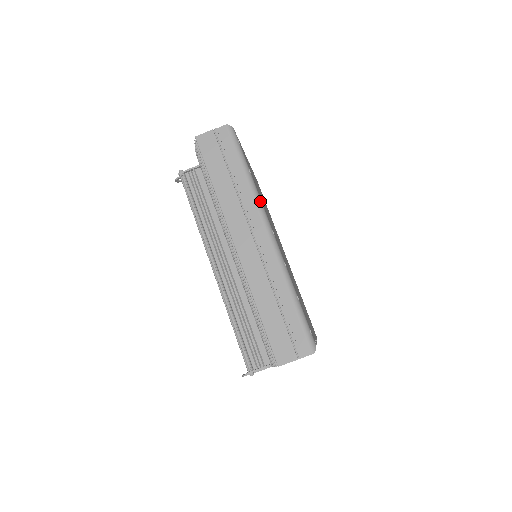
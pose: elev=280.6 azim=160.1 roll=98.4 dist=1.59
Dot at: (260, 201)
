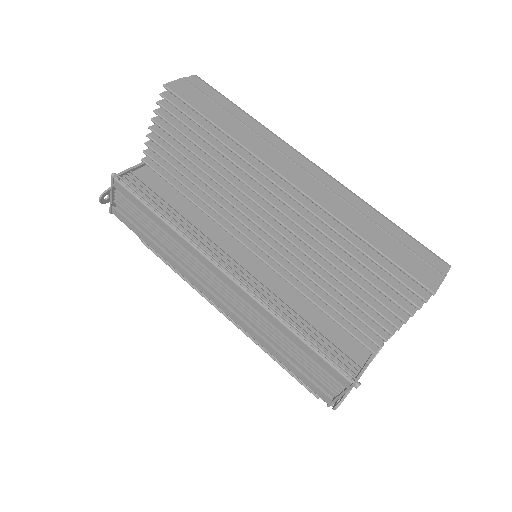
Dot at: (279, 138)
